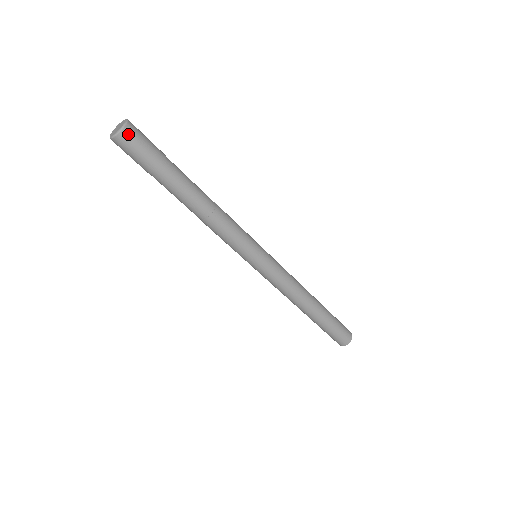
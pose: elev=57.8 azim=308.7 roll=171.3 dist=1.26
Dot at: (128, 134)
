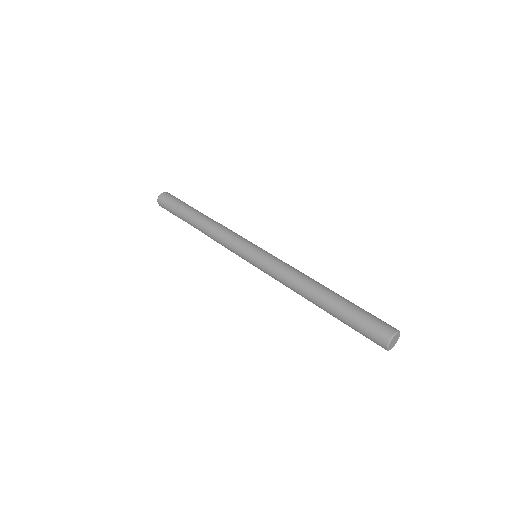
Dot at: (167, 194)
